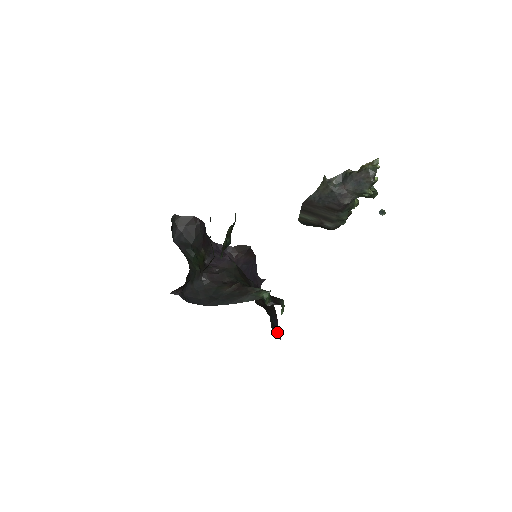
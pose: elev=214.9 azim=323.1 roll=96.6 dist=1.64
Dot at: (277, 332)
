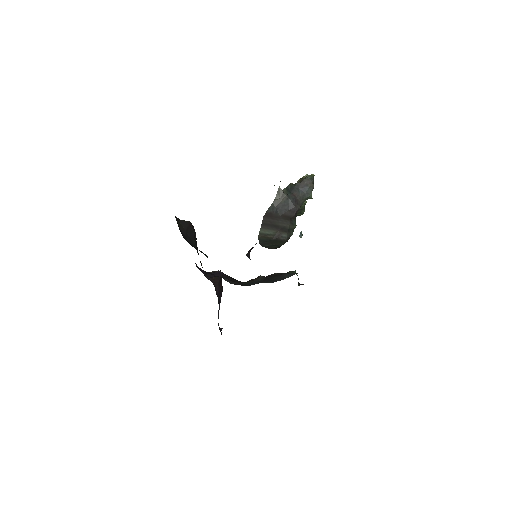
Dot at: occluded
